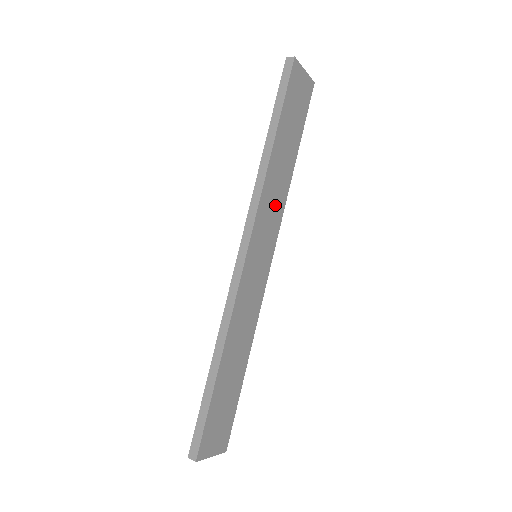
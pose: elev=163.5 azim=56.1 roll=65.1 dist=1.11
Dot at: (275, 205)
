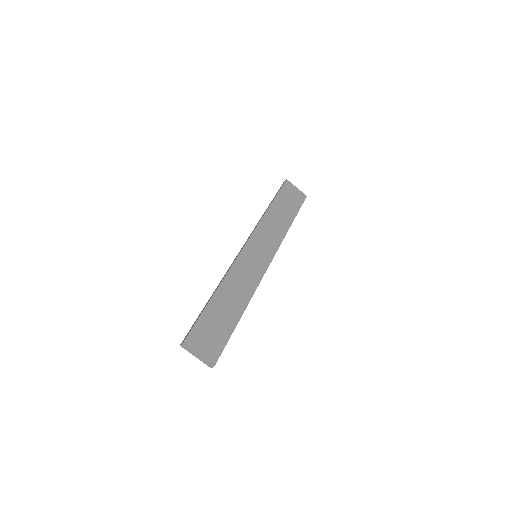
Dot at: (272, 235)
